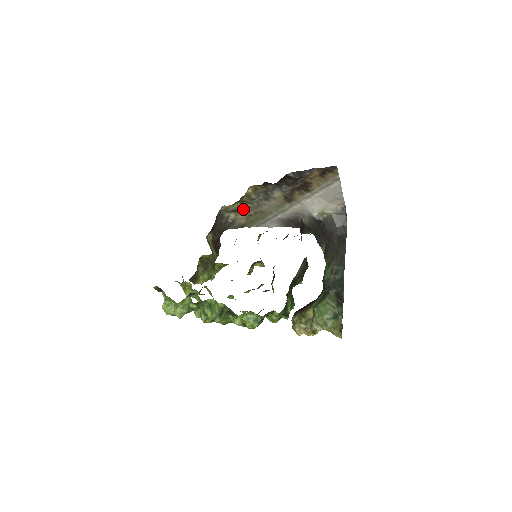
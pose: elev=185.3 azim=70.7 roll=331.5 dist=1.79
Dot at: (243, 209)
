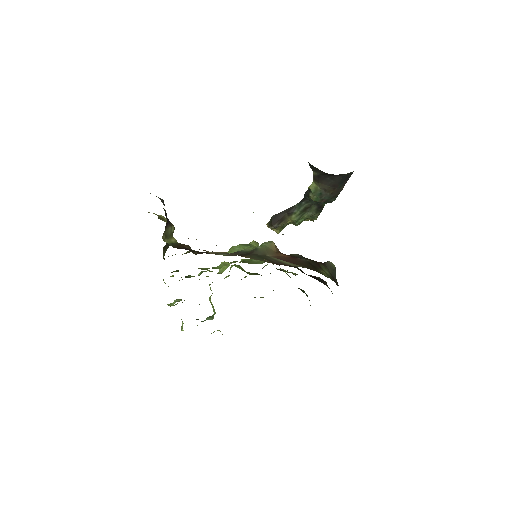
Dot at: occluded
